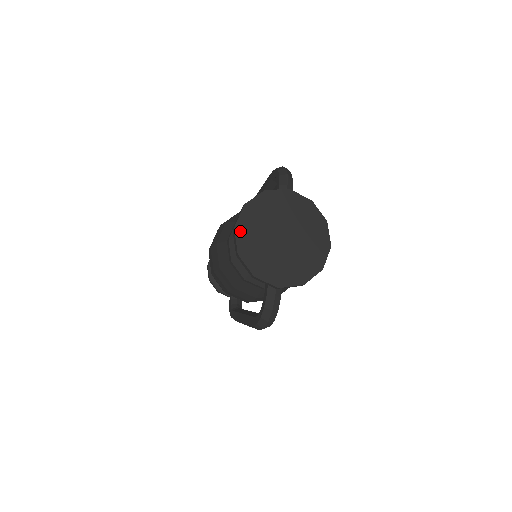
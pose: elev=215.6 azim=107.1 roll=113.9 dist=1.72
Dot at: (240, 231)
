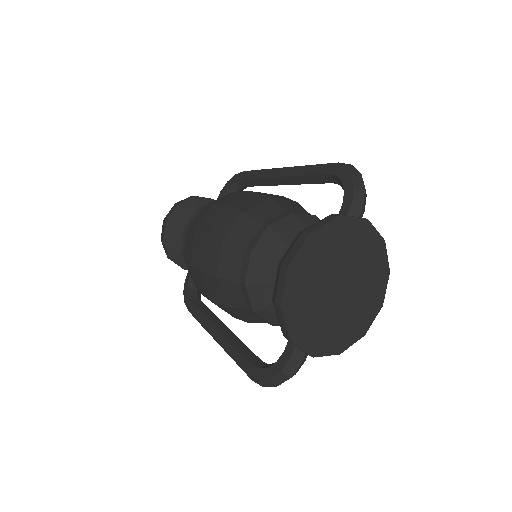
Dot at: (294, 273)
